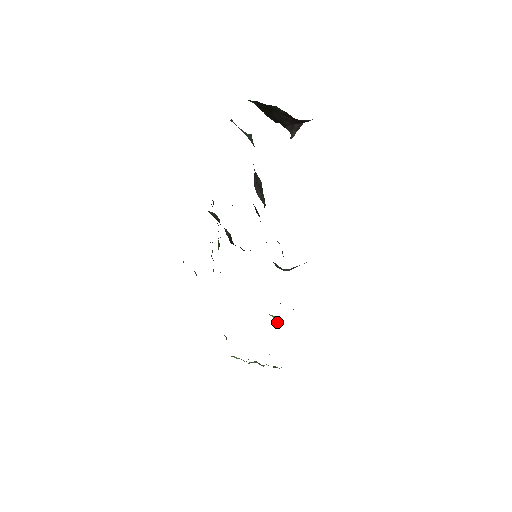
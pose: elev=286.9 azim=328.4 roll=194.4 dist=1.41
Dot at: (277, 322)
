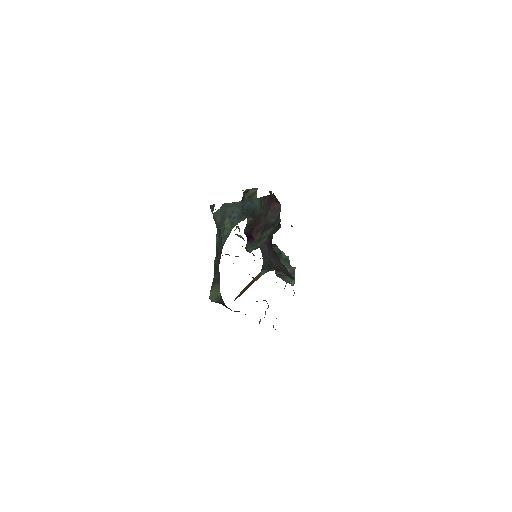
Dot at: occluded
